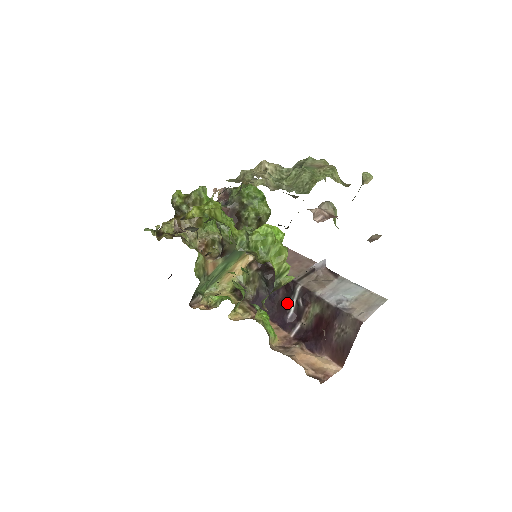
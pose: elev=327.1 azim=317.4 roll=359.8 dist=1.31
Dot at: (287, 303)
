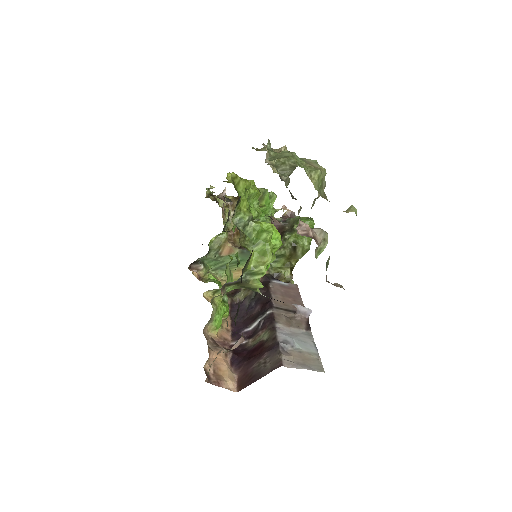
Dot at: (254, 319)
